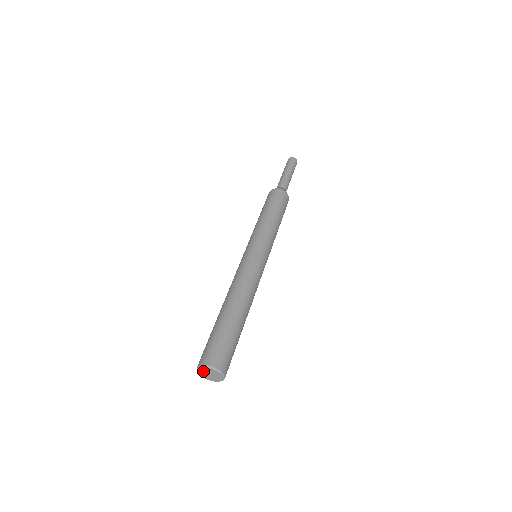
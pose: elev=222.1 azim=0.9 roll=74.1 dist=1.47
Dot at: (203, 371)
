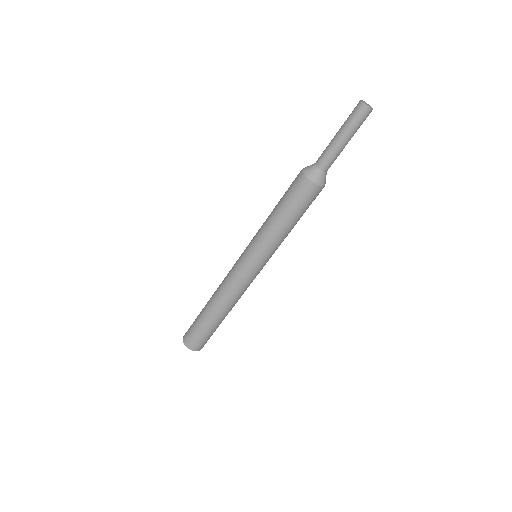
Dot at: occluded
